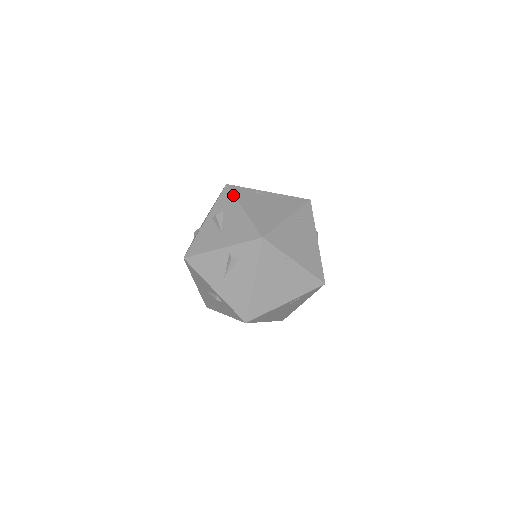
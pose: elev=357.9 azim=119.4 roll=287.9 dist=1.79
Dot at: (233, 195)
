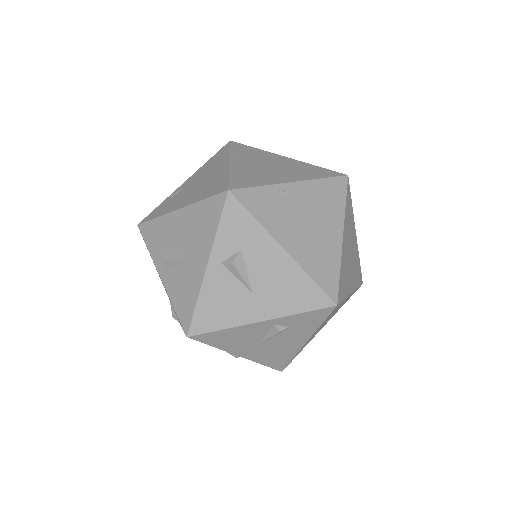
Dot at: (253, 218)
